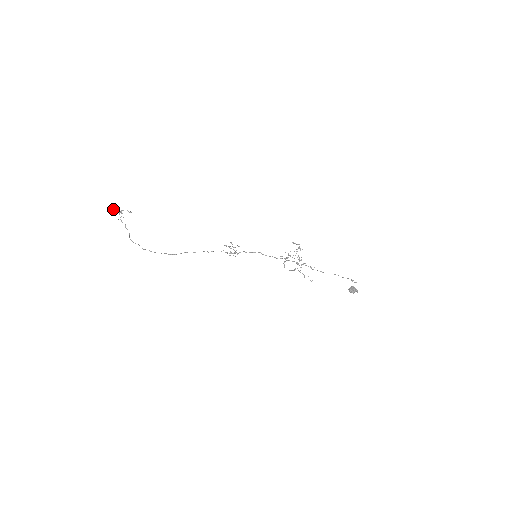
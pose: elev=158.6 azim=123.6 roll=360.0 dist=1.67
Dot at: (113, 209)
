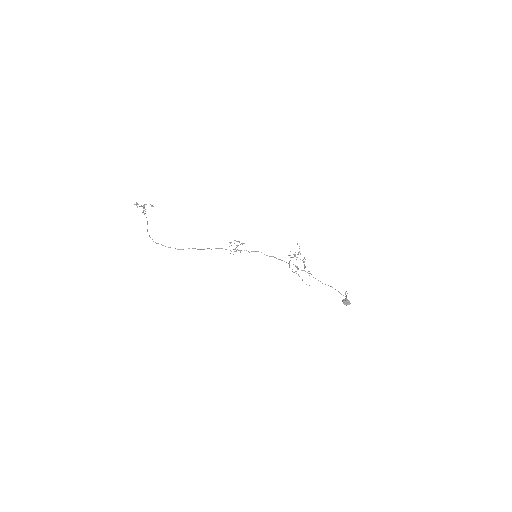
Dot at: (136, 205)
